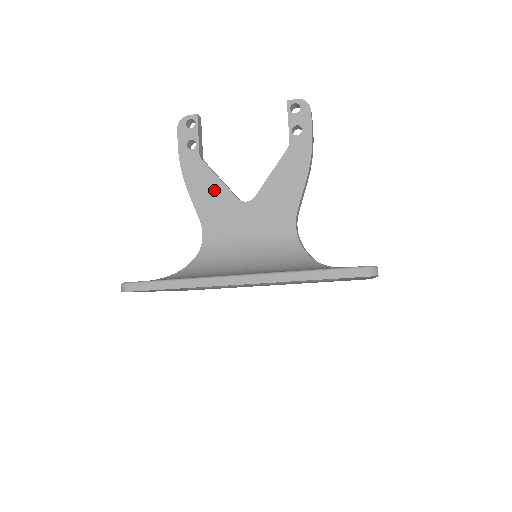
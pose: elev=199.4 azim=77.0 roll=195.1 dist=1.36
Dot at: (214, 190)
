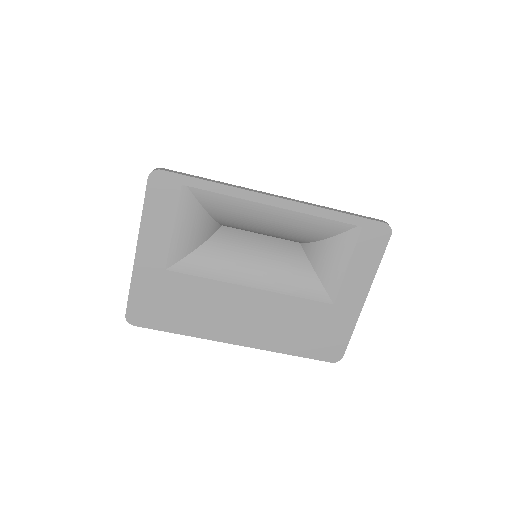
Dot at: occluded
